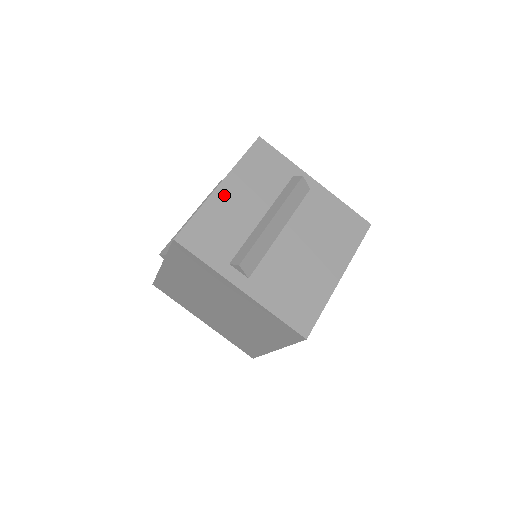
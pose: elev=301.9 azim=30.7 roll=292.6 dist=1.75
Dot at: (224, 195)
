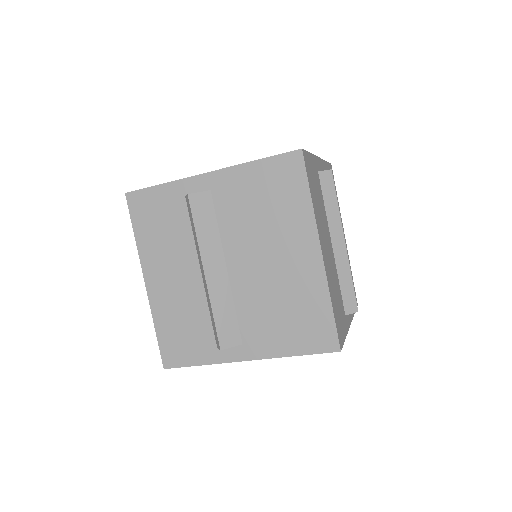
Dot at: (326, 259)
